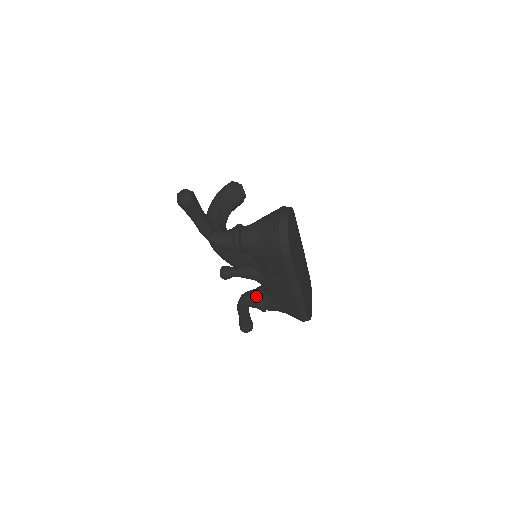
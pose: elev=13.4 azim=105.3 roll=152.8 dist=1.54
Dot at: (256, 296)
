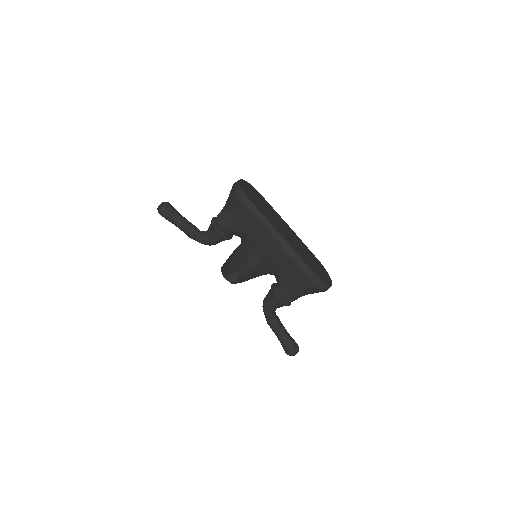
Dot at: (270, 290)
